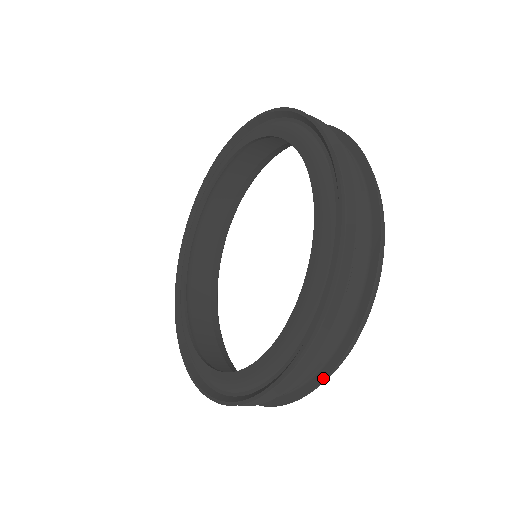
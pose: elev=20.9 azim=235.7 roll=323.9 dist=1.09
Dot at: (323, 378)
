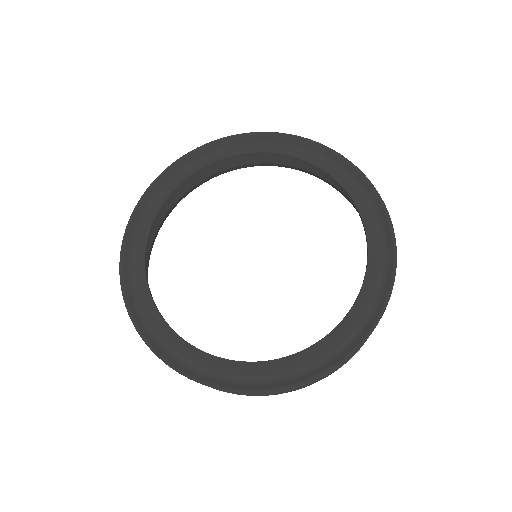
Dot at: (303, 386)
